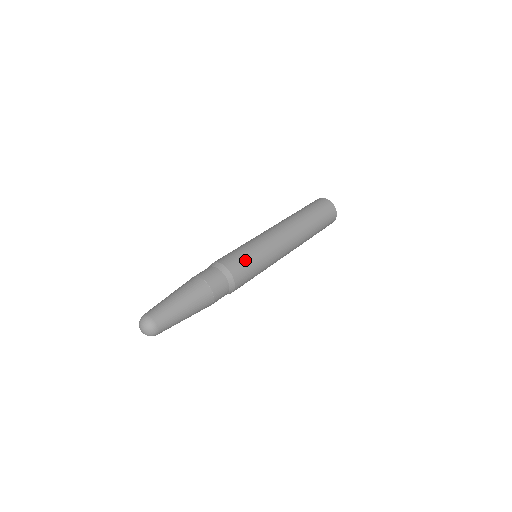
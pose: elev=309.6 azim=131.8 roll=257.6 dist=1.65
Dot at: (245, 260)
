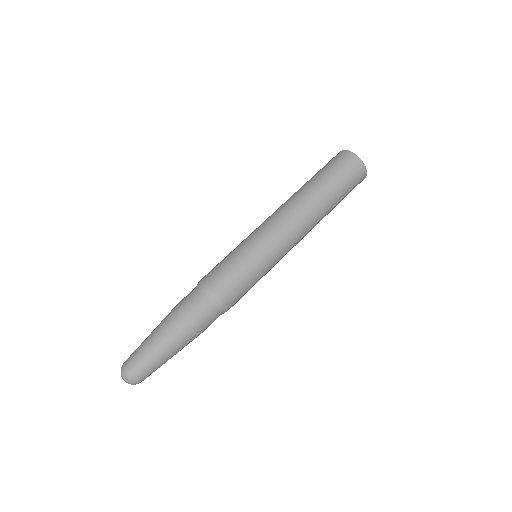
Dot at: (222, 264)
